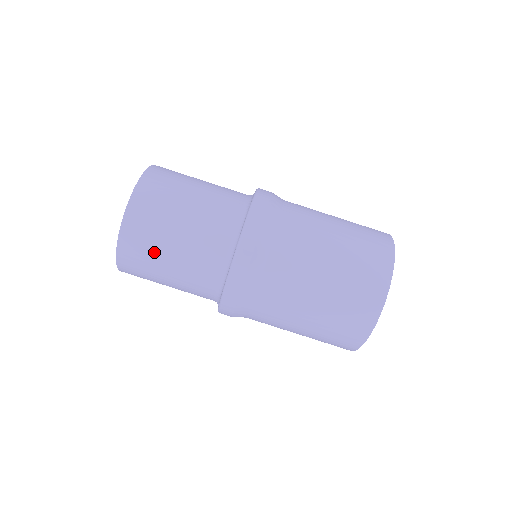
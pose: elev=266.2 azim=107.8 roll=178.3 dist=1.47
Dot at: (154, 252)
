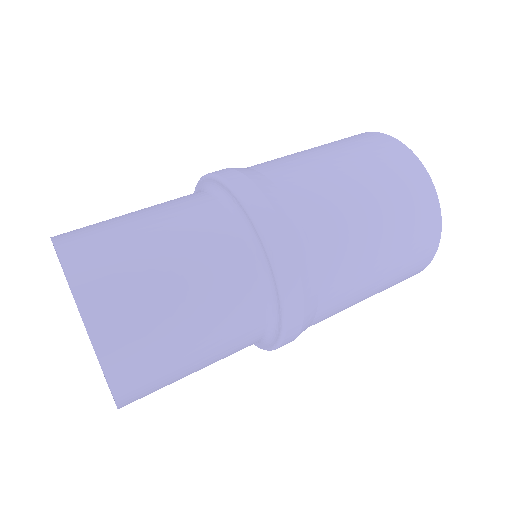
Dot at: (157, 316)
